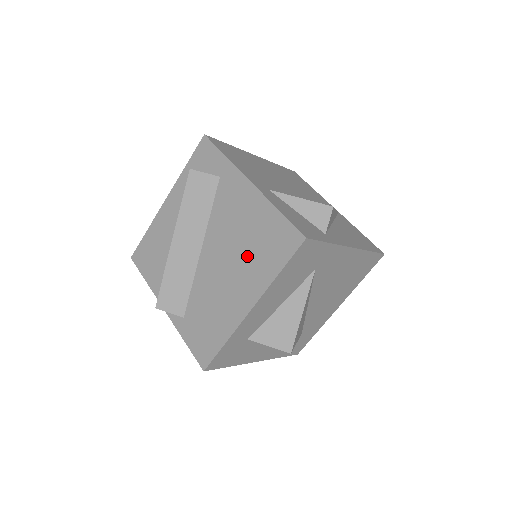
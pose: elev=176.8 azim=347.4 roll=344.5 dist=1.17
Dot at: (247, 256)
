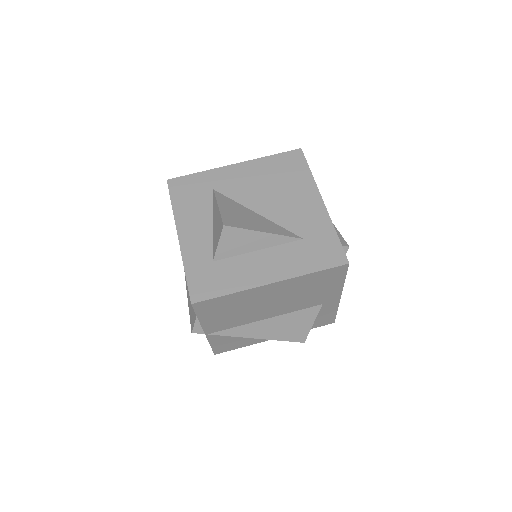
Dot at: occluded
